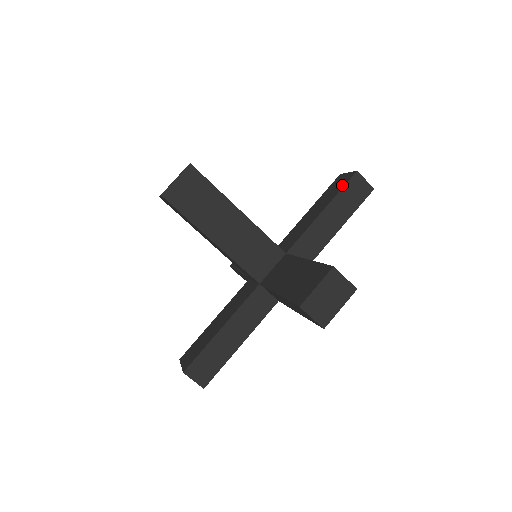
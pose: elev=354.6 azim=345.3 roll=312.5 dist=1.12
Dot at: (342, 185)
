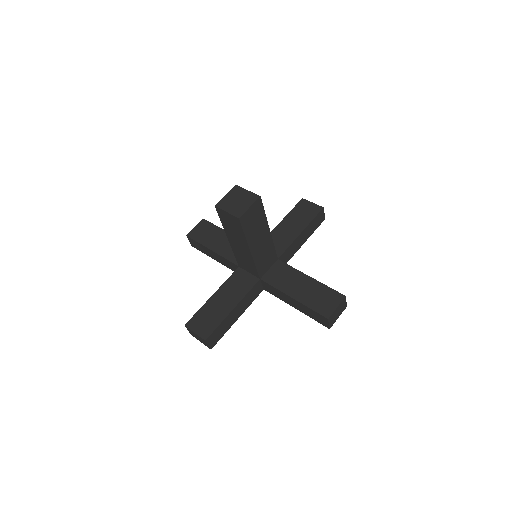
Dot at: (317, 308)
